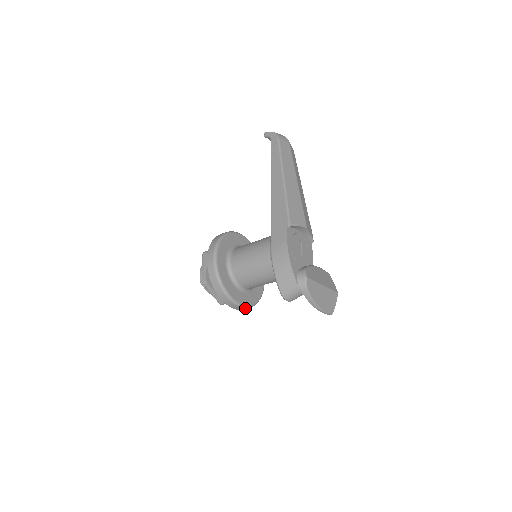
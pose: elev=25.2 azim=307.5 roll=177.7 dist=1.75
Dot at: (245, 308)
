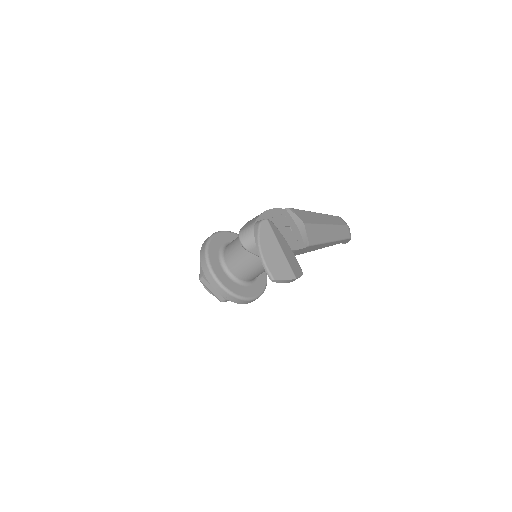
Dot at: (212, 277)
